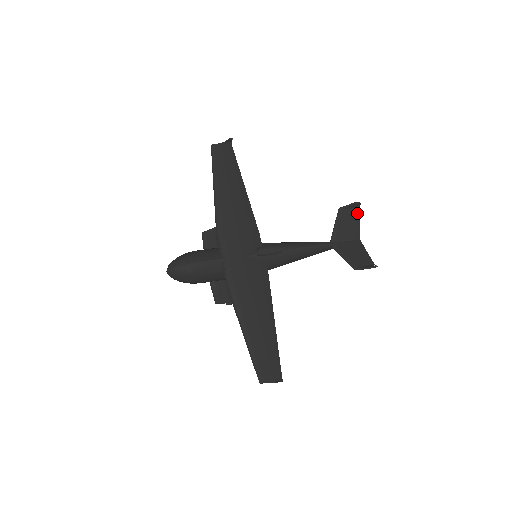
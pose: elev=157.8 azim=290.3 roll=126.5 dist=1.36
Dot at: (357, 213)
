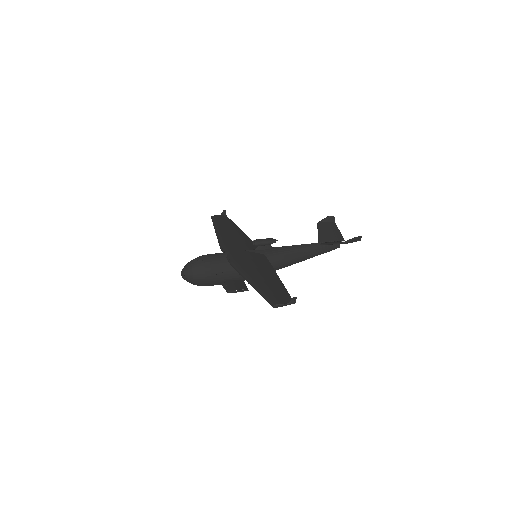
Dot at: (334, 225)
